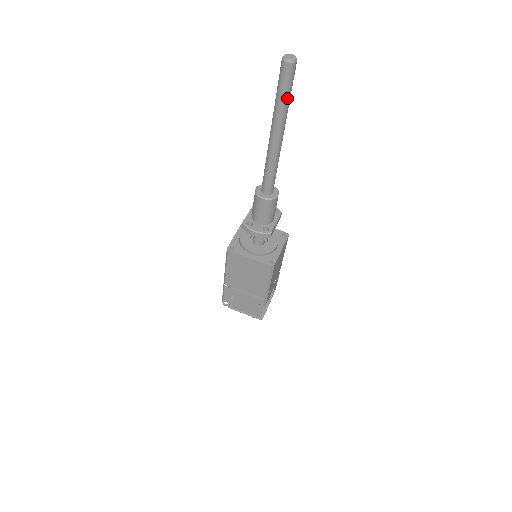
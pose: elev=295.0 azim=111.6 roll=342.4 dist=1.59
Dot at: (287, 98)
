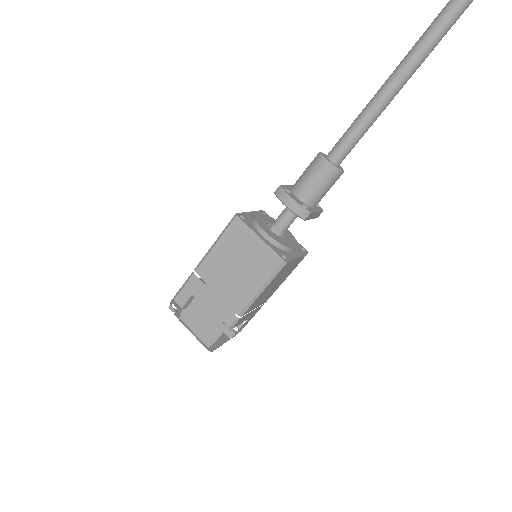
Dot at: (438, 38)
